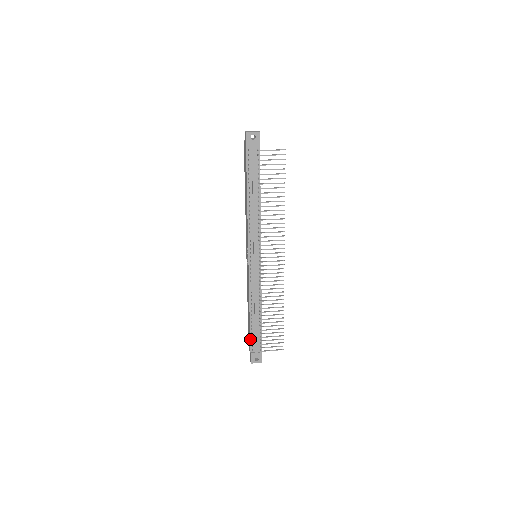
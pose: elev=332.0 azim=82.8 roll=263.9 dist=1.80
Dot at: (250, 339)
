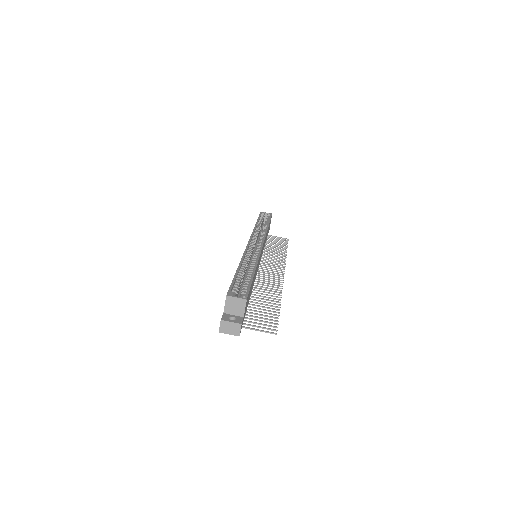
Dot at: occluded
